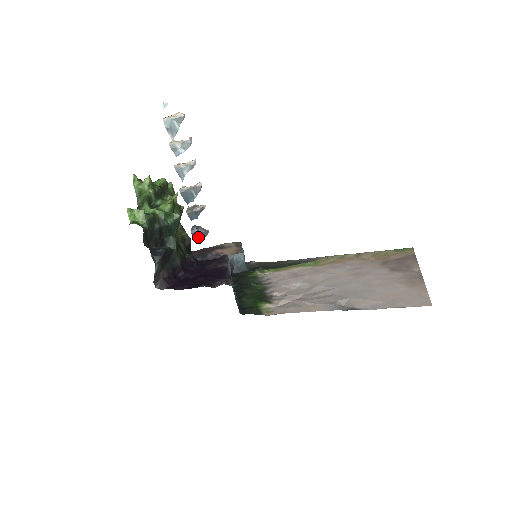
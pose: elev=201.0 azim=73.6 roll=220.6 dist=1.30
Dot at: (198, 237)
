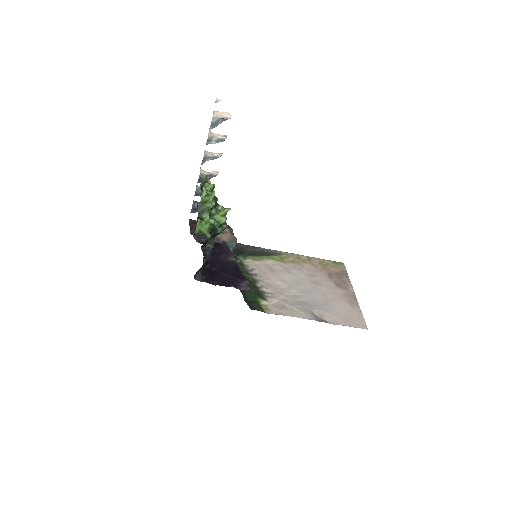
Dot at: (194, 211)
